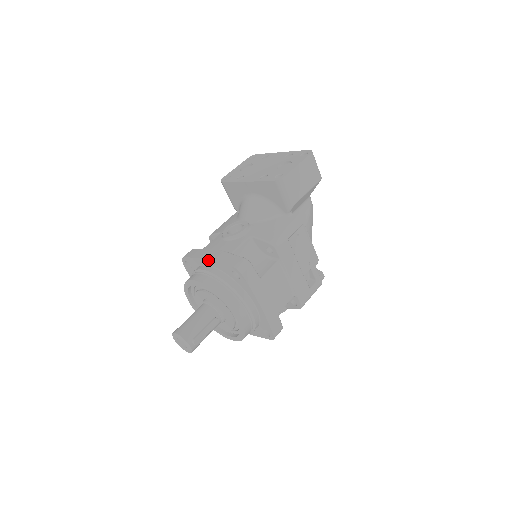
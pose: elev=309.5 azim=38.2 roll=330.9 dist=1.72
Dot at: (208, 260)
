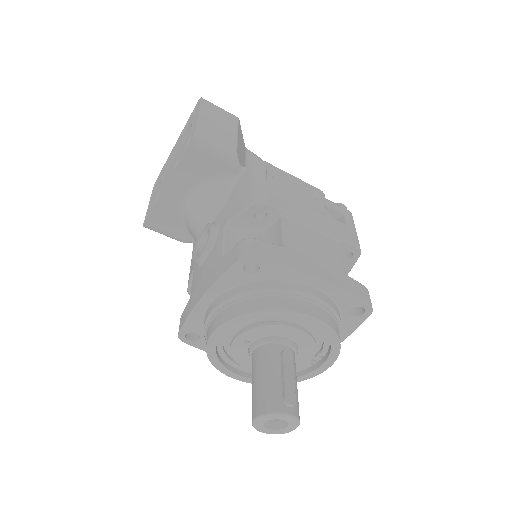
Dot at: (204, 294)
